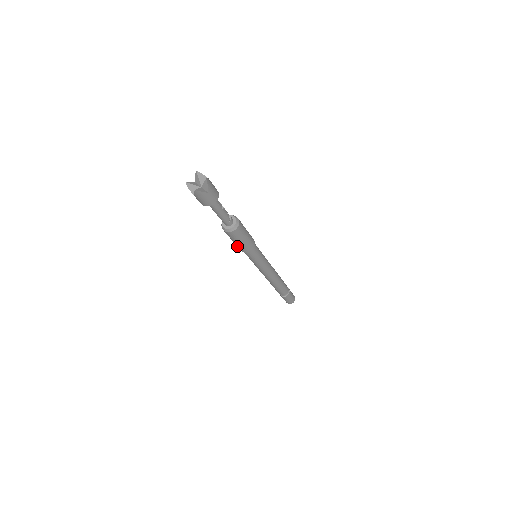
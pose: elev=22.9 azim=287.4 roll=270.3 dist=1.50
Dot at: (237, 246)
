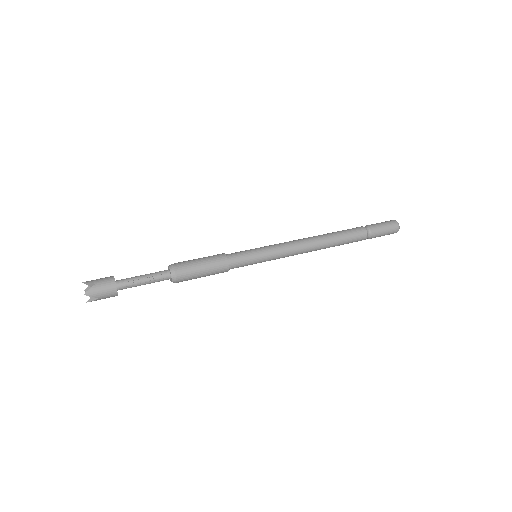
Dot at: occluded
